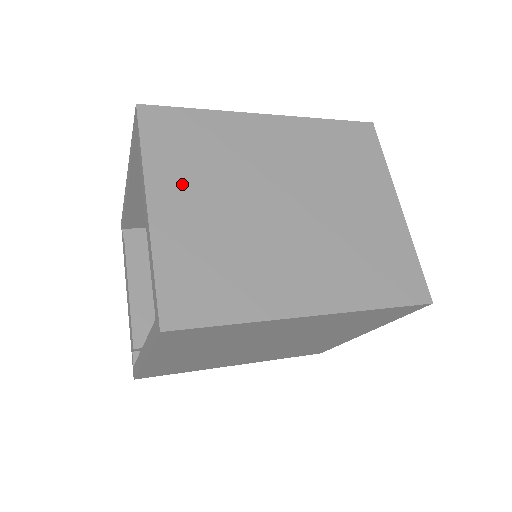
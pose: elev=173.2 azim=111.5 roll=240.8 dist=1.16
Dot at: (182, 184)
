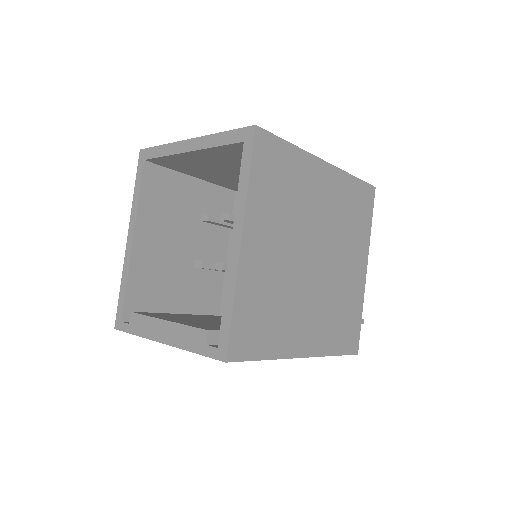
Dot at: occluded
